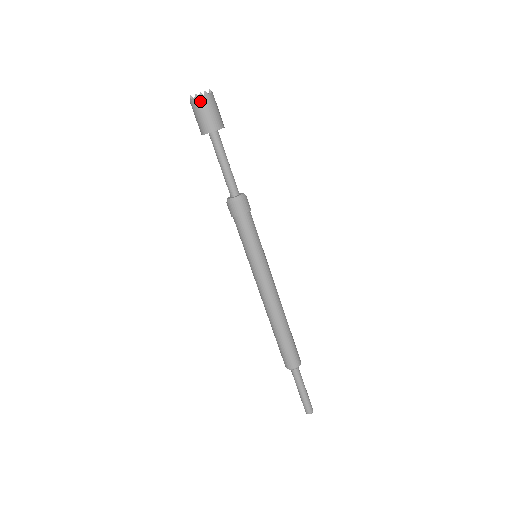
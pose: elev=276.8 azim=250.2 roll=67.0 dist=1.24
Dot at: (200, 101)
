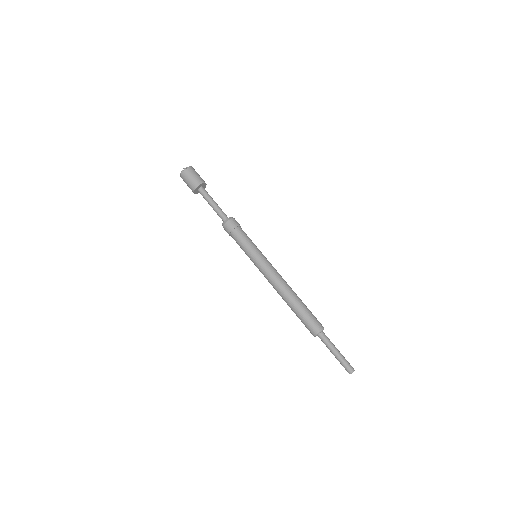
Dot at: (188, 171)
